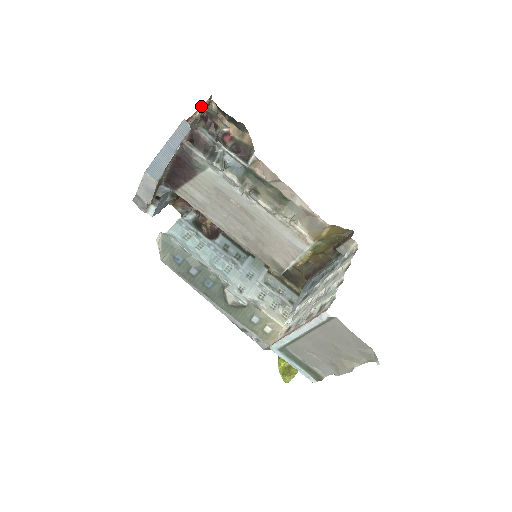
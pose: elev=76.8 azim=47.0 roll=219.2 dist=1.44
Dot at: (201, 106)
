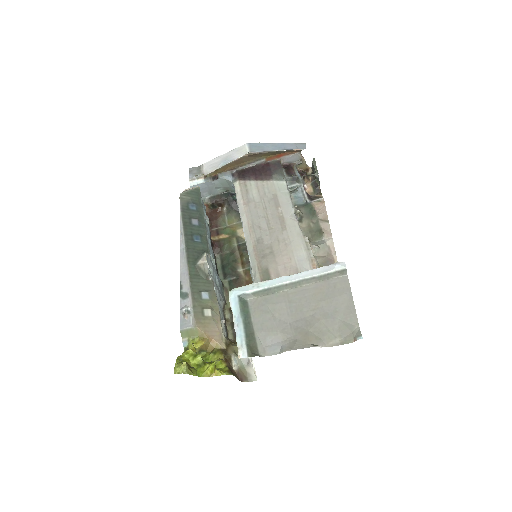
Dot at: occluded
